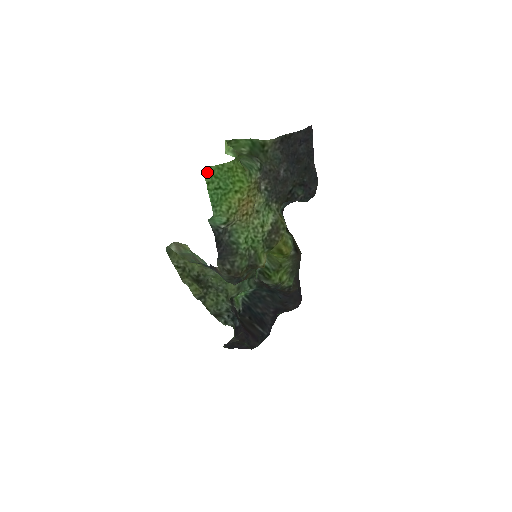
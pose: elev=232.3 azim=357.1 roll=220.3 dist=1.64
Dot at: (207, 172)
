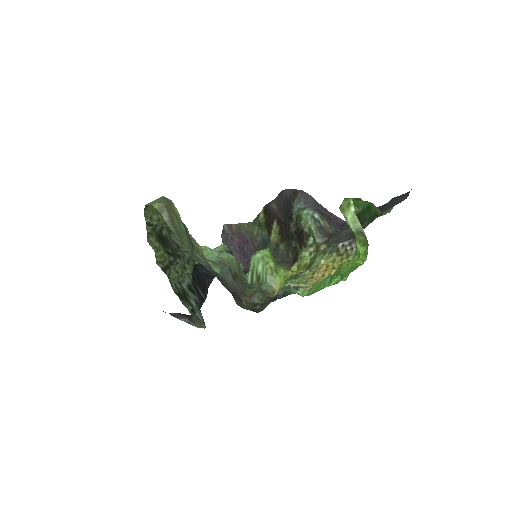
Dot at: (344, 278)
